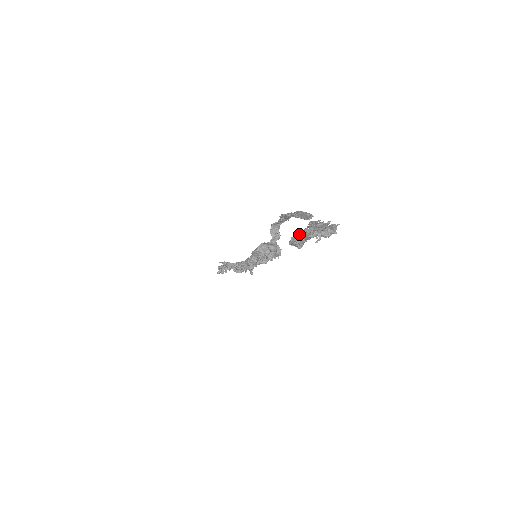
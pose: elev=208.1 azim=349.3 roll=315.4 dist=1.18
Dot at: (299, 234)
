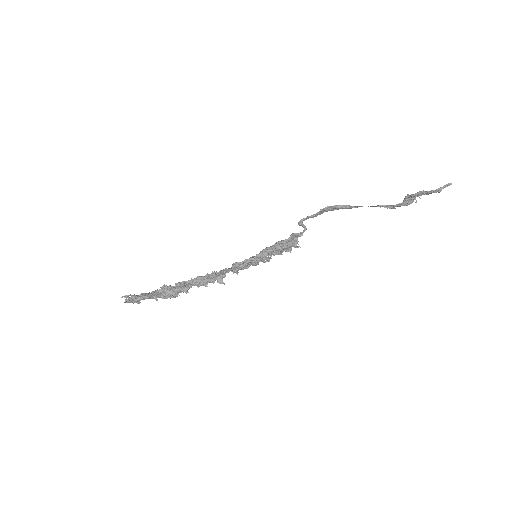
Dot at: (418, 192)
